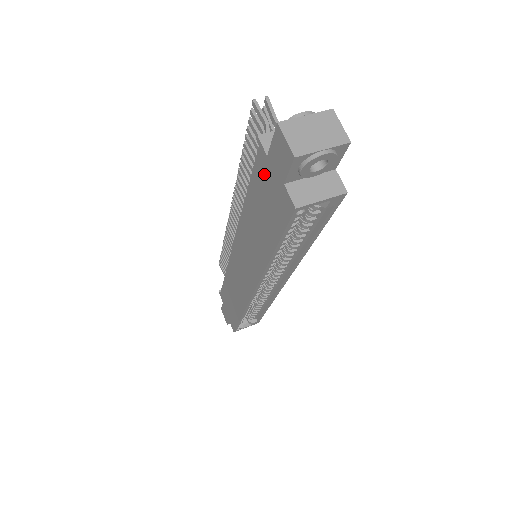
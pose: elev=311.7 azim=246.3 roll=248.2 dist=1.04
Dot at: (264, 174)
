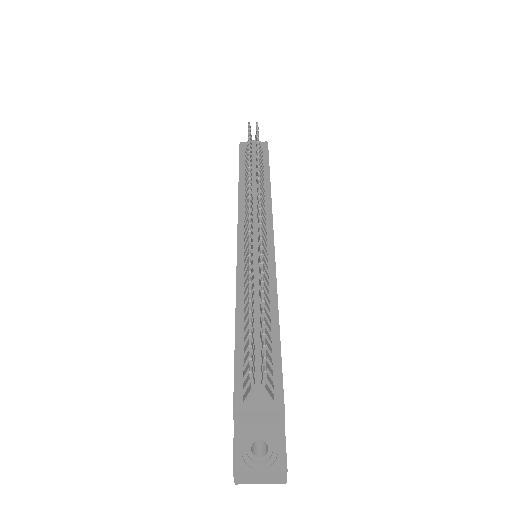
Dot at: occluded
